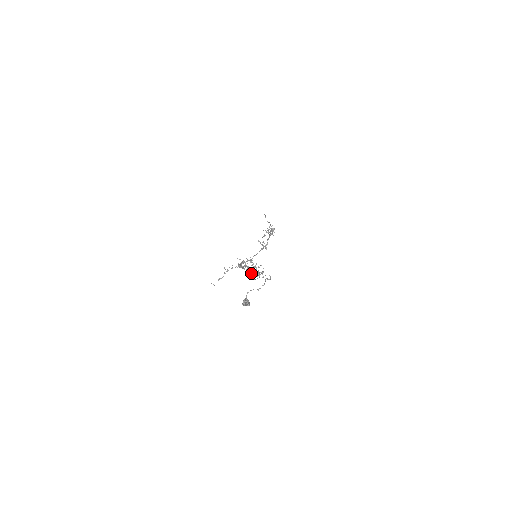
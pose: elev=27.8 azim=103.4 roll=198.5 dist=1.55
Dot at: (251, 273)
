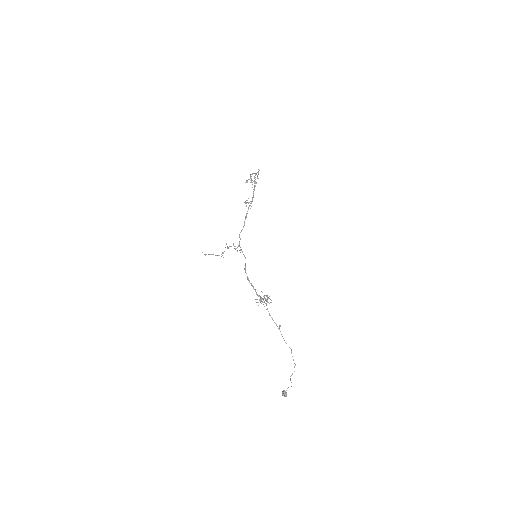
Dot at: (261, 300)
